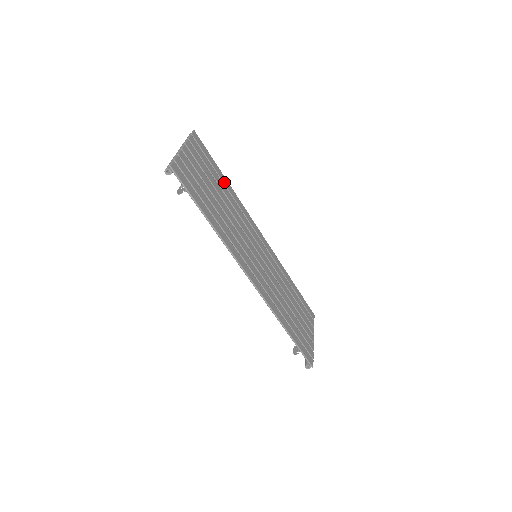
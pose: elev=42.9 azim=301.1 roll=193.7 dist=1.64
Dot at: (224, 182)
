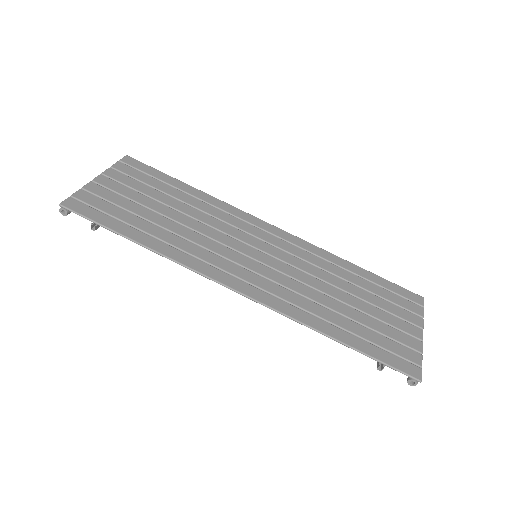
Dot at: (185, 190)
